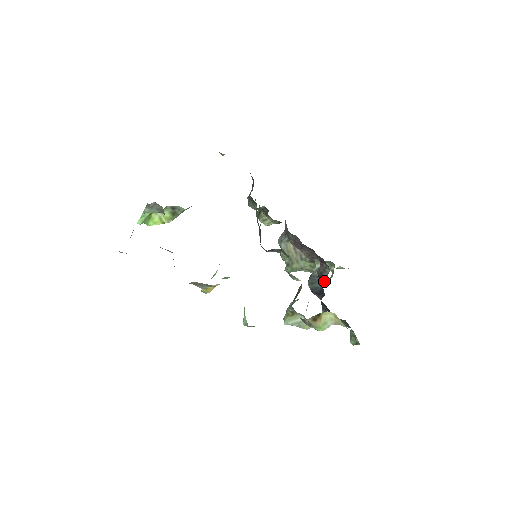
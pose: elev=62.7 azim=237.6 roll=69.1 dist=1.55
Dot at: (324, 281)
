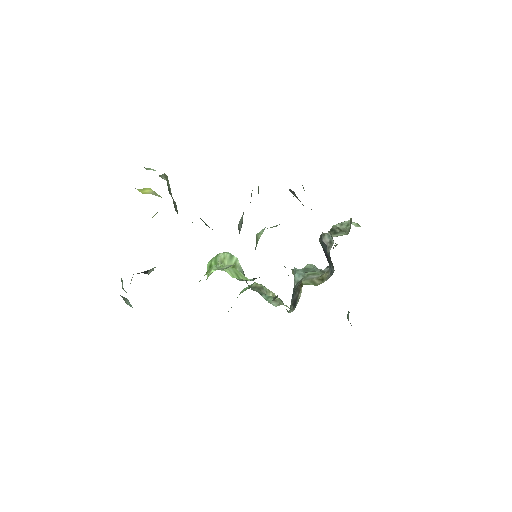
Dot at: (329, 270)
